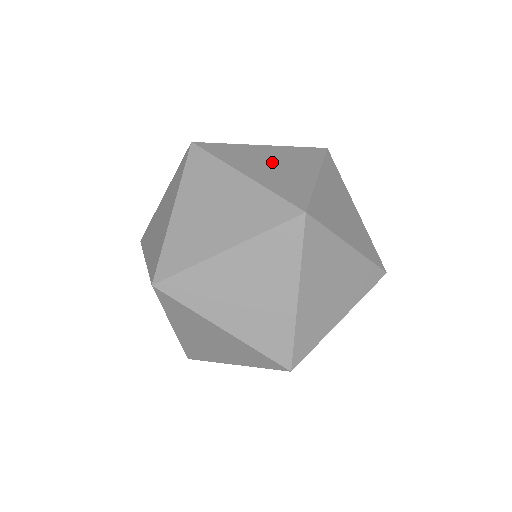
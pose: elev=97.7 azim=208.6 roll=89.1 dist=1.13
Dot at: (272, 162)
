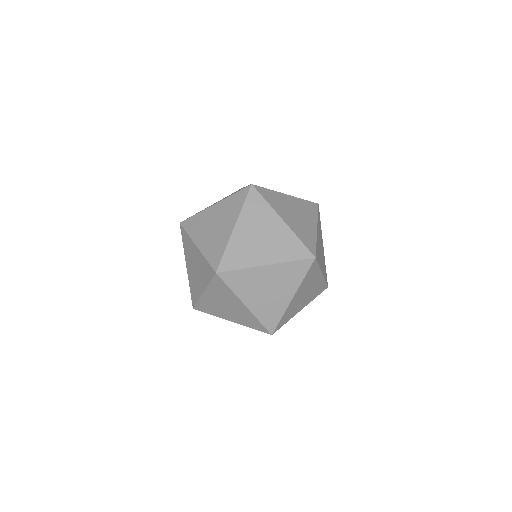
Dot at: occluded
